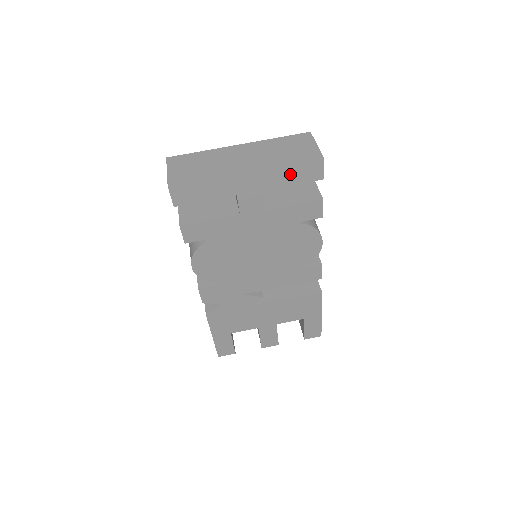
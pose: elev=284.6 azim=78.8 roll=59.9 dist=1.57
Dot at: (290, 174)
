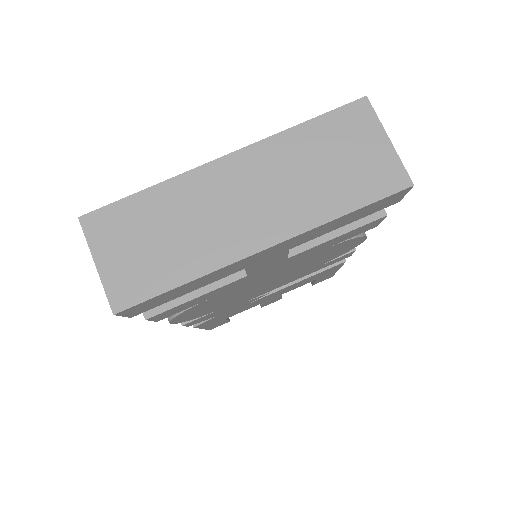
Dot at: (344, 220)
